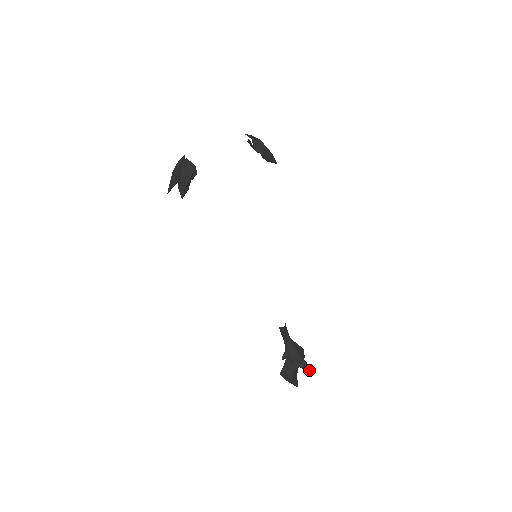
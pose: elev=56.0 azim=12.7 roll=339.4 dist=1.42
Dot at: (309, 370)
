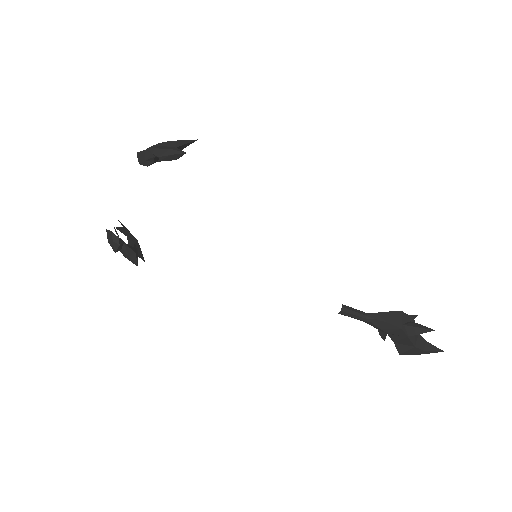
Dot at: (428, 331)
